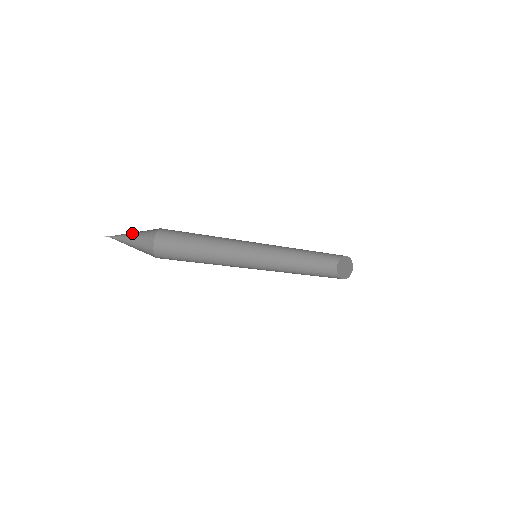
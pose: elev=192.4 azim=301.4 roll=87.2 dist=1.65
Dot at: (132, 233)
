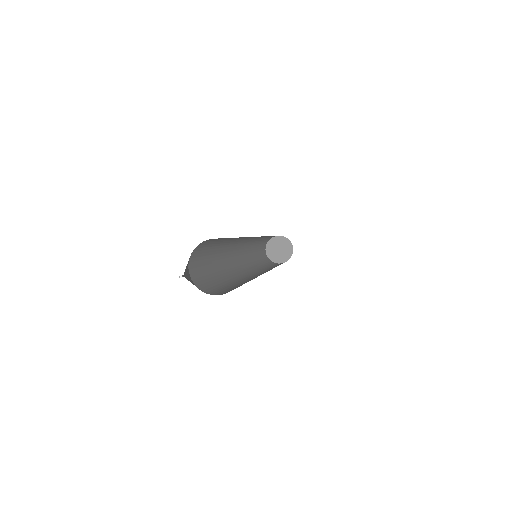
Dot at: occluded
